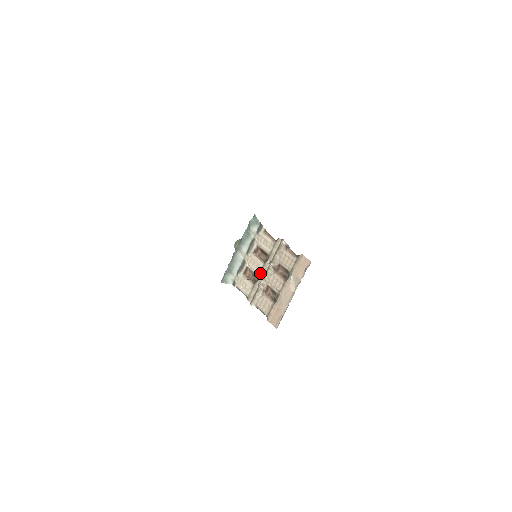
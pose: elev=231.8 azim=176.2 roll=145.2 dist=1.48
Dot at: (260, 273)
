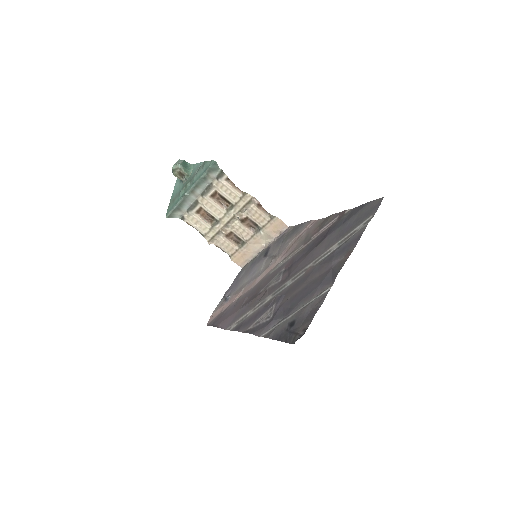
Dot at: (221, 219)
